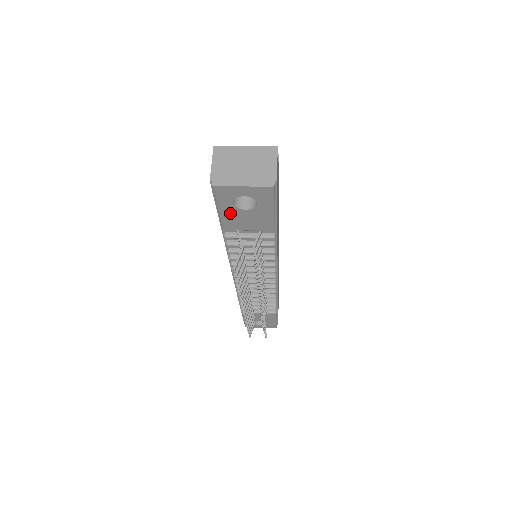
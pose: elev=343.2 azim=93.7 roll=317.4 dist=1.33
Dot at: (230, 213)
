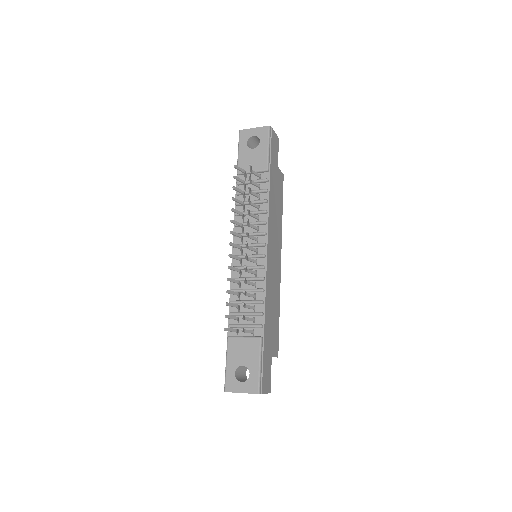
Dot at: (244, 154)
